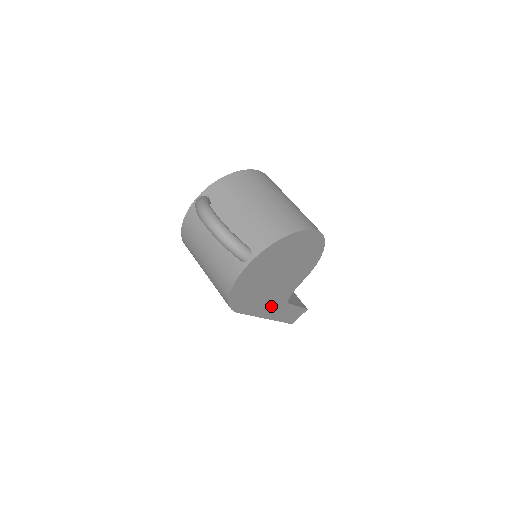
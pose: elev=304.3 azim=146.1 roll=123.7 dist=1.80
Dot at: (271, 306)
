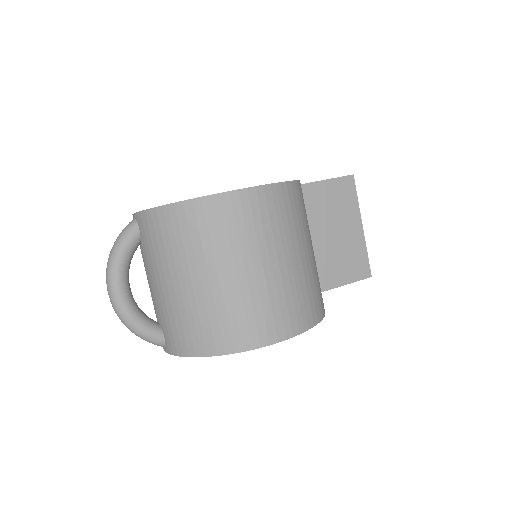
Dot at: occluded
